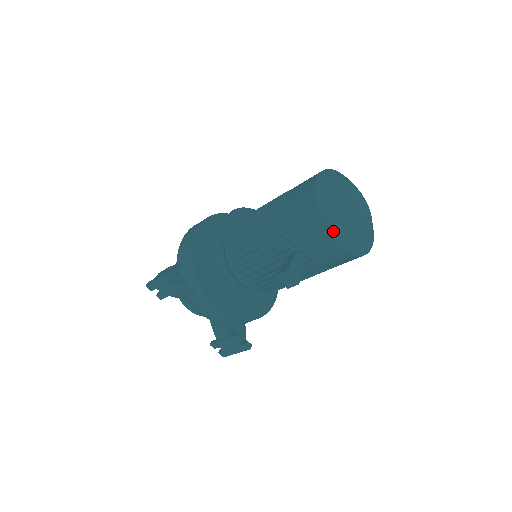
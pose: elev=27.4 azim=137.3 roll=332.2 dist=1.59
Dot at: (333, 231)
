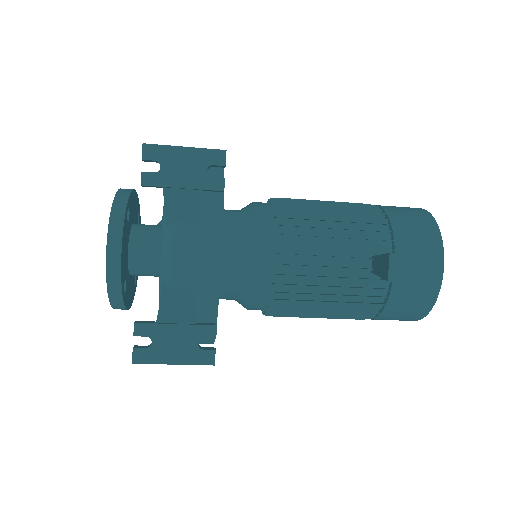
Dot at: occluded
